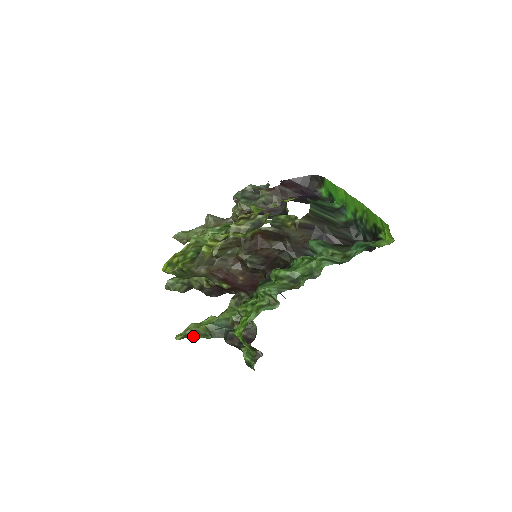
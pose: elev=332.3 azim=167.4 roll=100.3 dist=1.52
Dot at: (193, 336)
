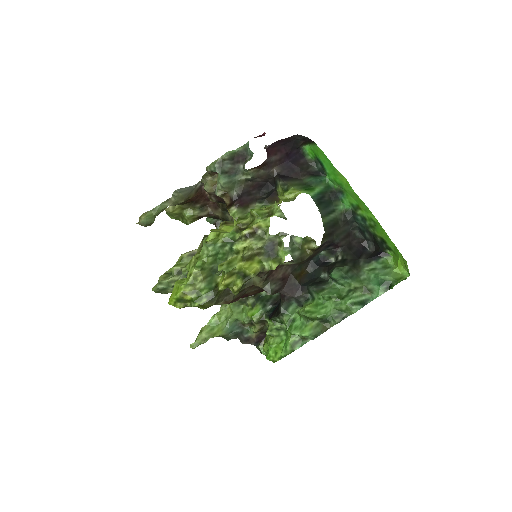
Dot at: occluded
